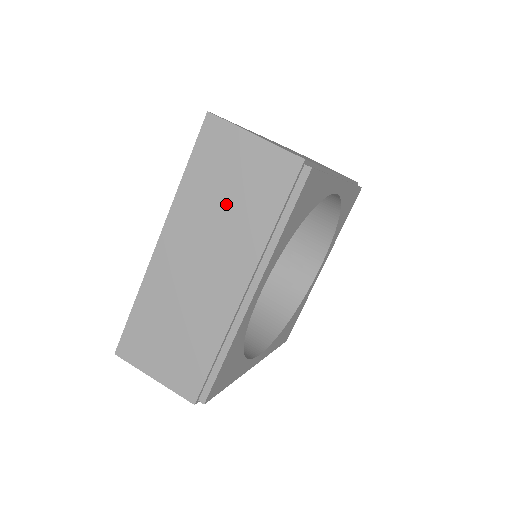
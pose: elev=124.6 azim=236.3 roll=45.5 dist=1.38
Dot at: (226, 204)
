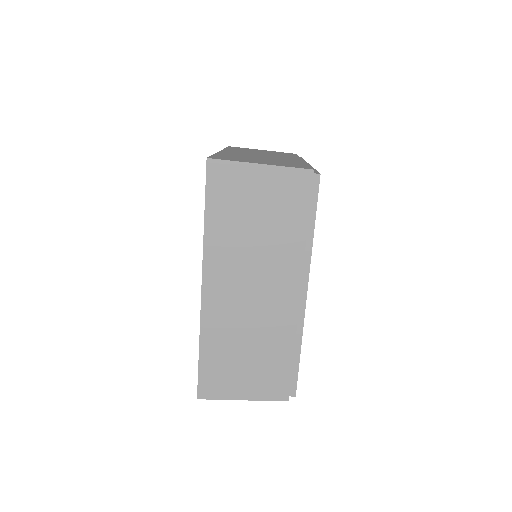
Dot at: (256, 232)
